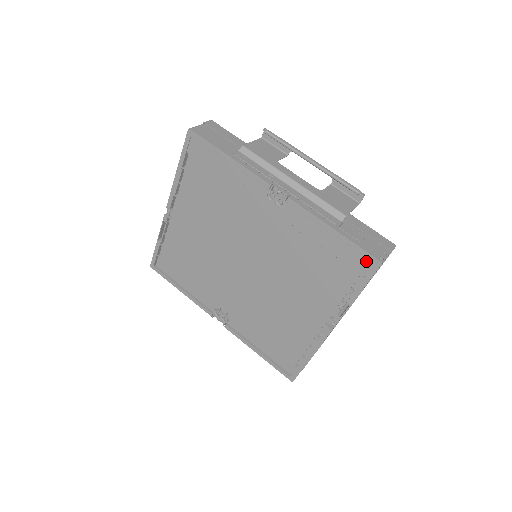
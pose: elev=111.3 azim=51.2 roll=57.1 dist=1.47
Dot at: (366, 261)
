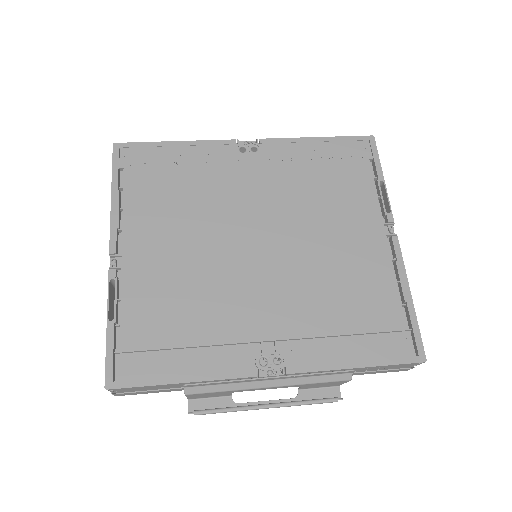
Dot at: (362, 143)
